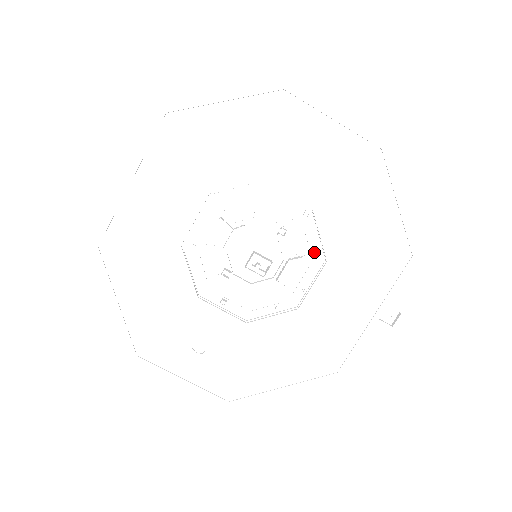
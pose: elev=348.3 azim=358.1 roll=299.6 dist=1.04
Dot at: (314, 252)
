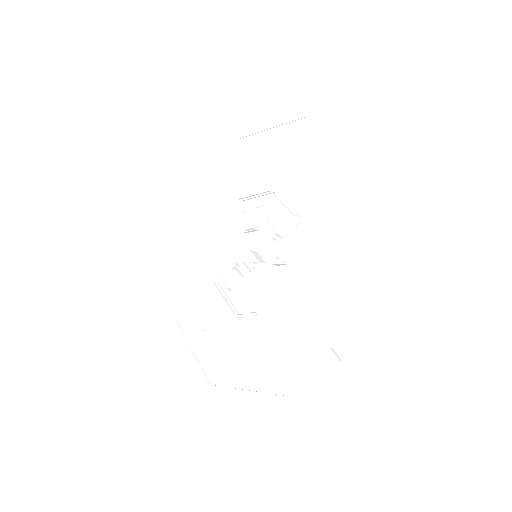
Dot at: (297, 262)
